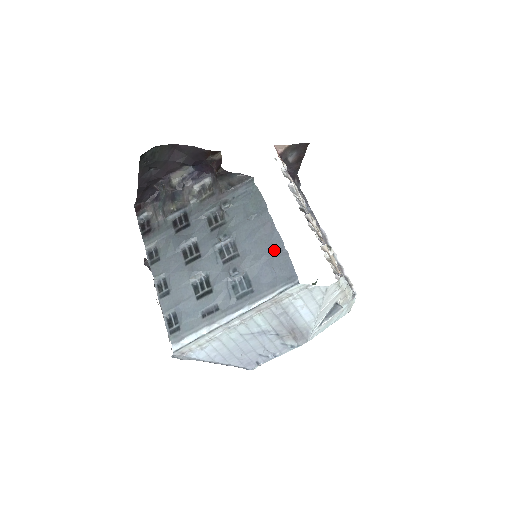
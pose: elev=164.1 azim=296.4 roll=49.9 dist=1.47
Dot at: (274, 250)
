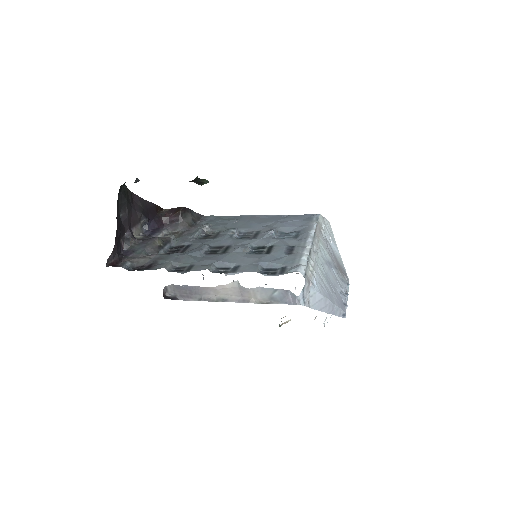
Dot at: (279, 218)
